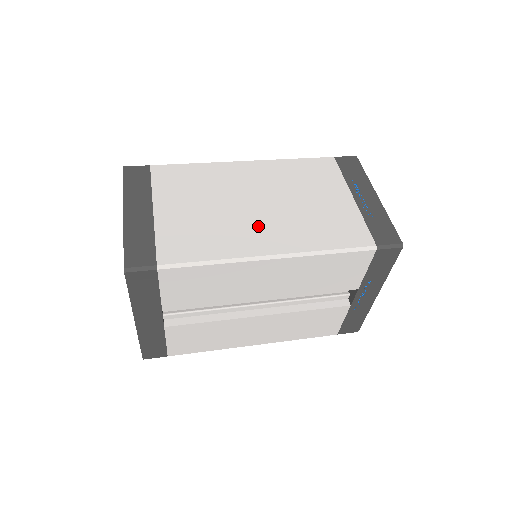
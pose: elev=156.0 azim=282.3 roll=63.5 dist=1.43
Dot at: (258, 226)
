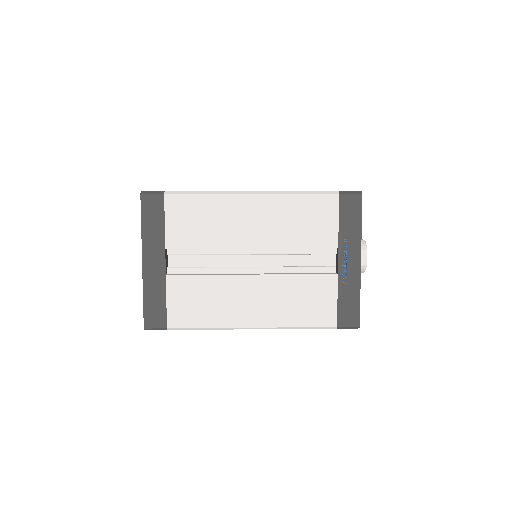
Dot at: occluded
